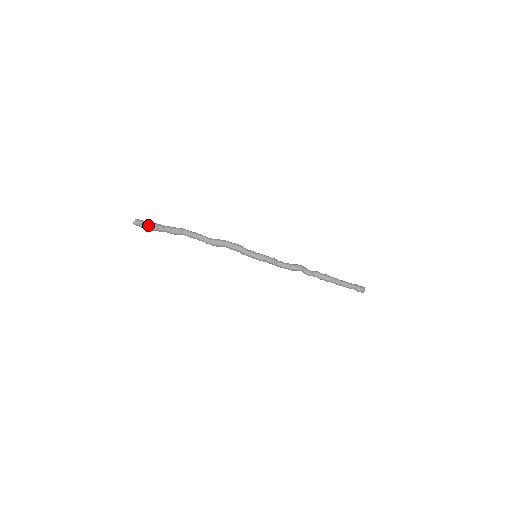
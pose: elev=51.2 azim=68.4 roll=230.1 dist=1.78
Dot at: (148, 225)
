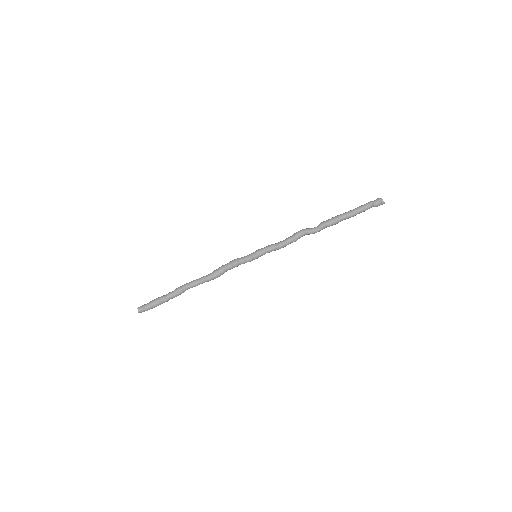
Dot at: (150, 304)
